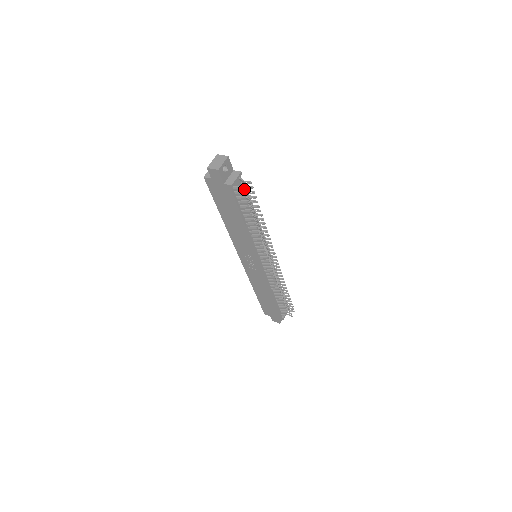
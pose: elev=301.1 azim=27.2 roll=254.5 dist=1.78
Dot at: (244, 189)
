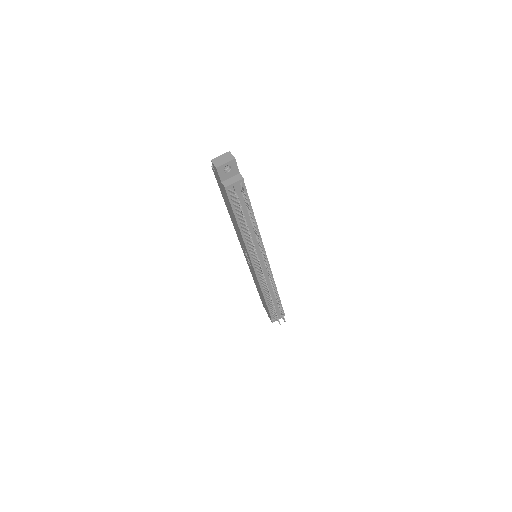
Dot at: occluded
